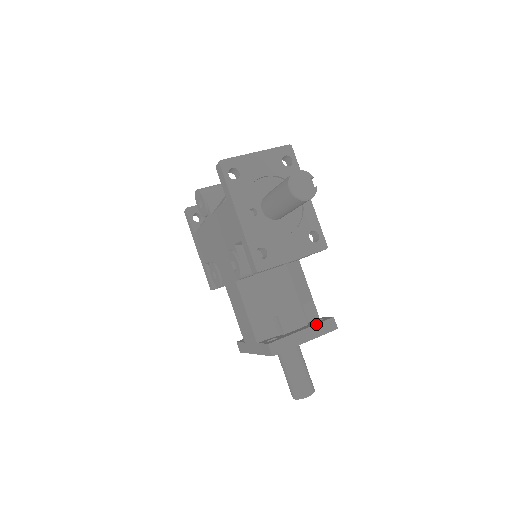
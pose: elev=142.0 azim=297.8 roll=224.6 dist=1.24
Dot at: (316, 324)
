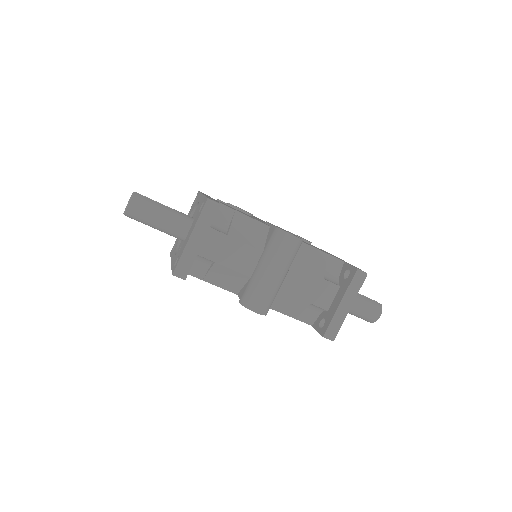
Dot at: occluded
